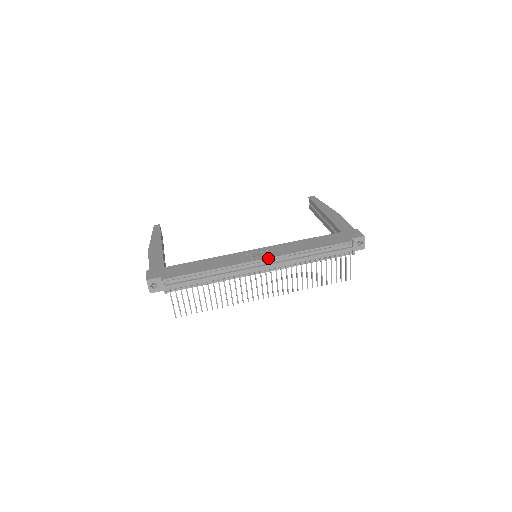
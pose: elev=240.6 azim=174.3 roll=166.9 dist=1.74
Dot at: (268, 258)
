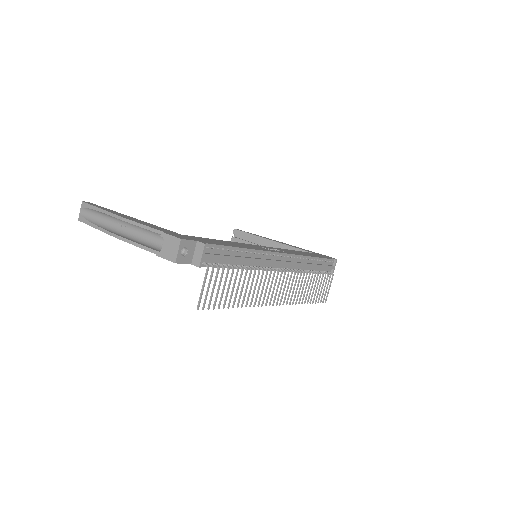
Dot at: (288, 254)
